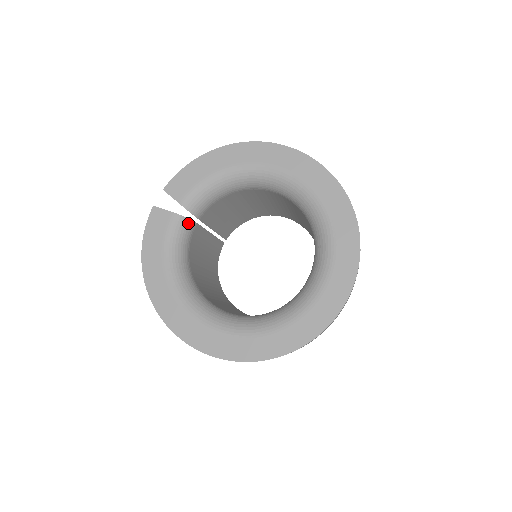
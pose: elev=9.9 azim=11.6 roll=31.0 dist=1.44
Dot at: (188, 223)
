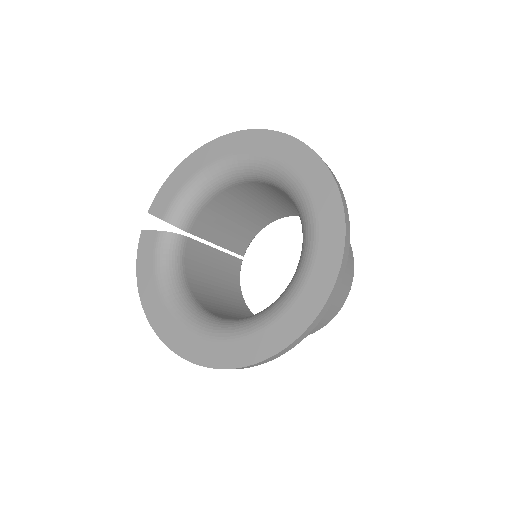
Dot at: (176, 238)
